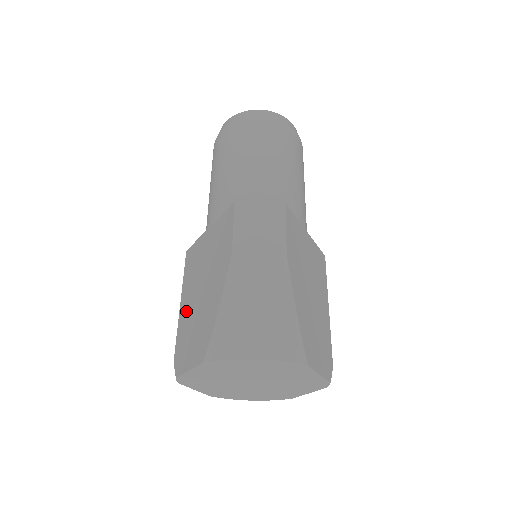
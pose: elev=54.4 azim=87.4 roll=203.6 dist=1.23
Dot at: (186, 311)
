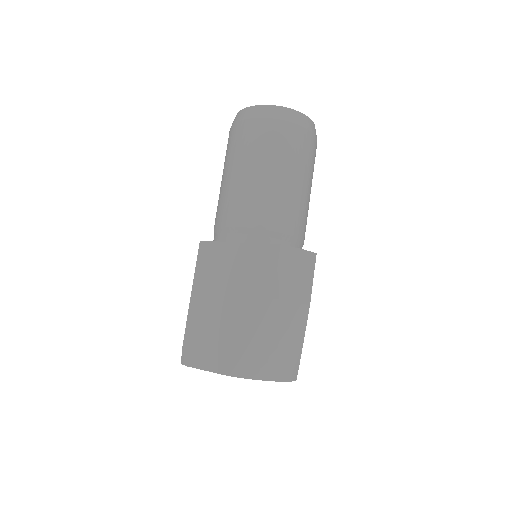
Dot at: (202, 310)
